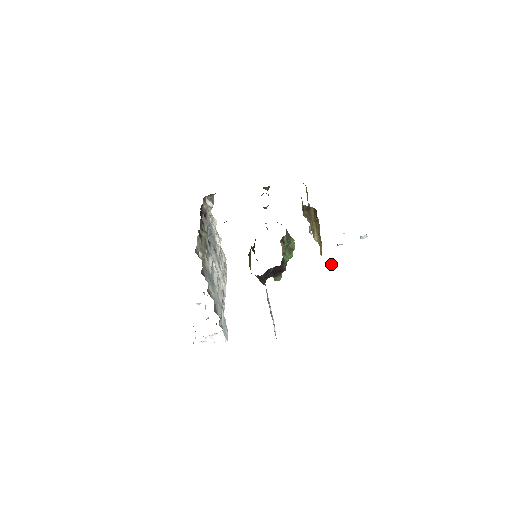
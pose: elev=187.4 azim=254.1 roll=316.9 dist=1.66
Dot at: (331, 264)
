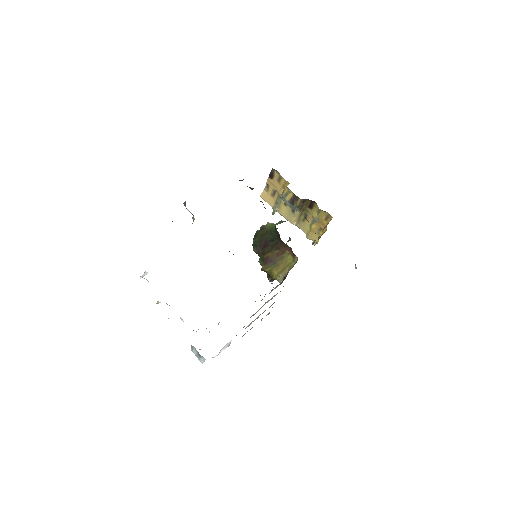
Dot at: occluded
